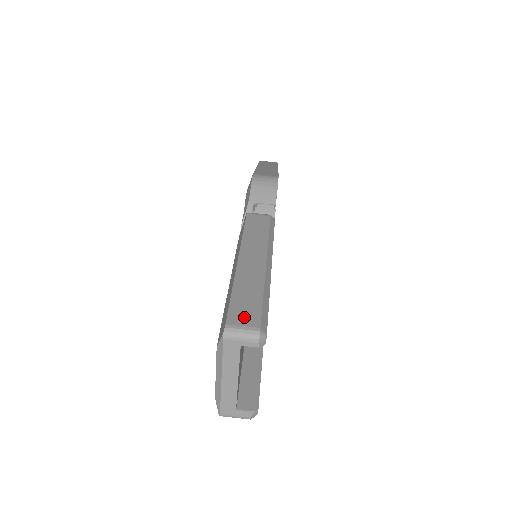
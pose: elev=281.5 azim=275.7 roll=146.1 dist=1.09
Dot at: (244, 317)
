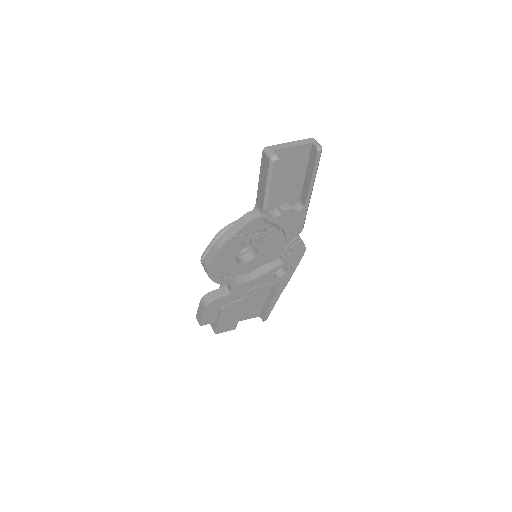
Dot at: occluded
